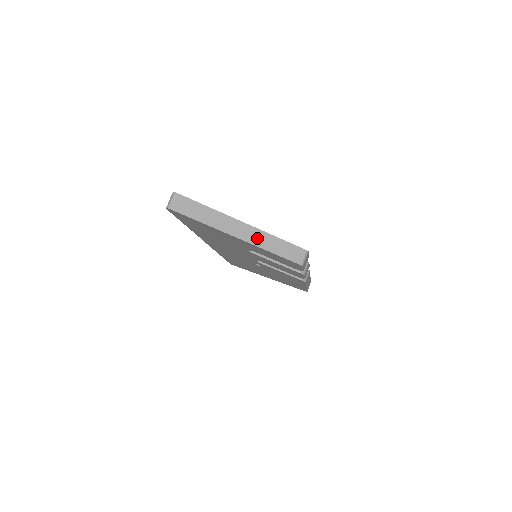
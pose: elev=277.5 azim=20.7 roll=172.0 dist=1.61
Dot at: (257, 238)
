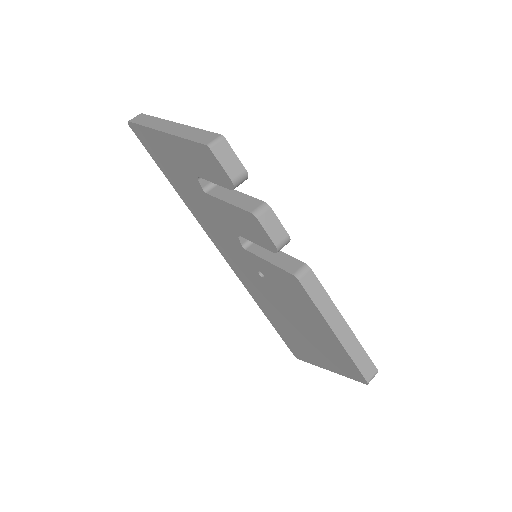
Dot at: (179, 130)
